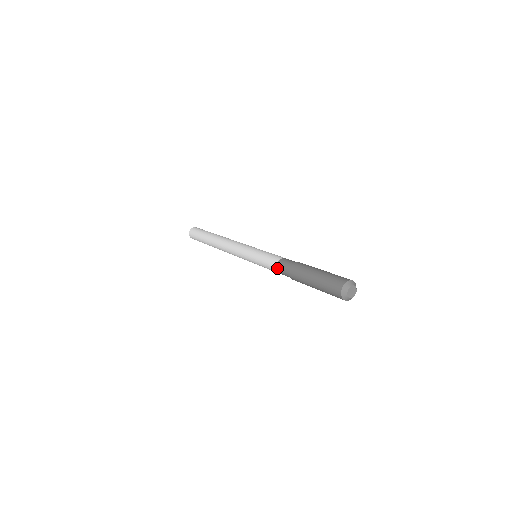
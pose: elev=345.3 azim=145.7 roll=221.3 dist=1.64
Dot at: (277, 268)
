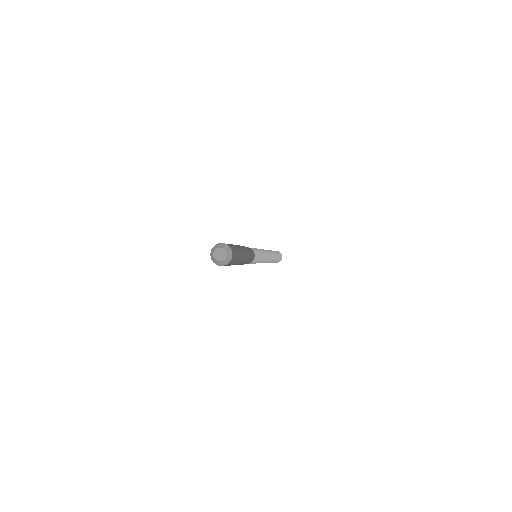
Dot at: occluded
